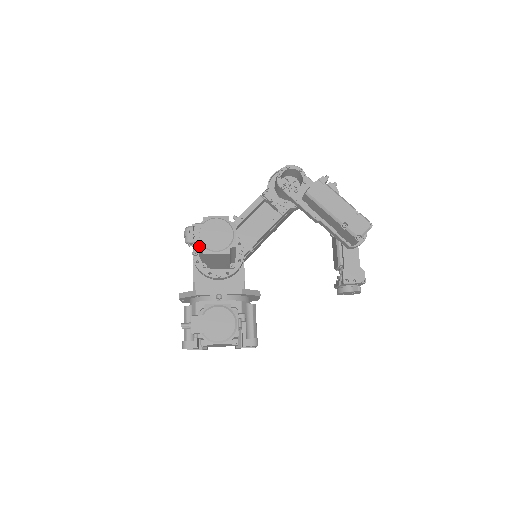
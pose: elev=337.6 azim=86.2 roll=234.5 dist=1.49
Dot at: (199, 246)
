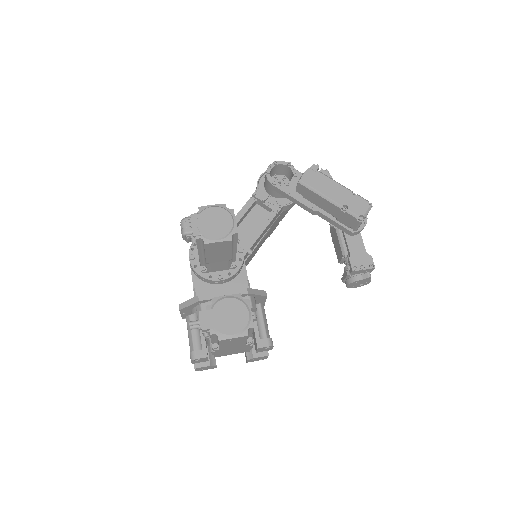
Dot at: (198, 236)
